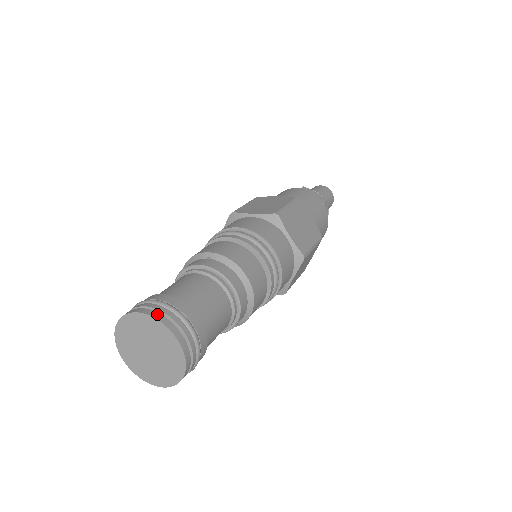
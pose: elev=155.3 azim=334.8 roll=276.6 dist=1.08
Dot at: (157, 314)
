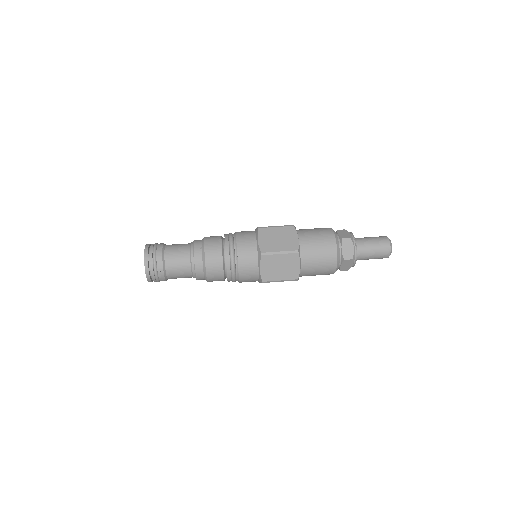
Dot at: (147, 259)
